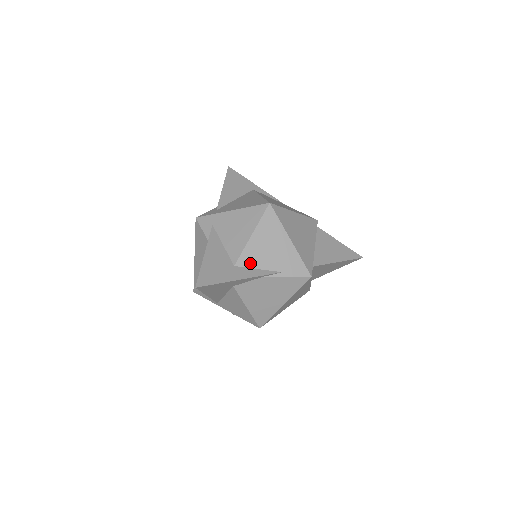
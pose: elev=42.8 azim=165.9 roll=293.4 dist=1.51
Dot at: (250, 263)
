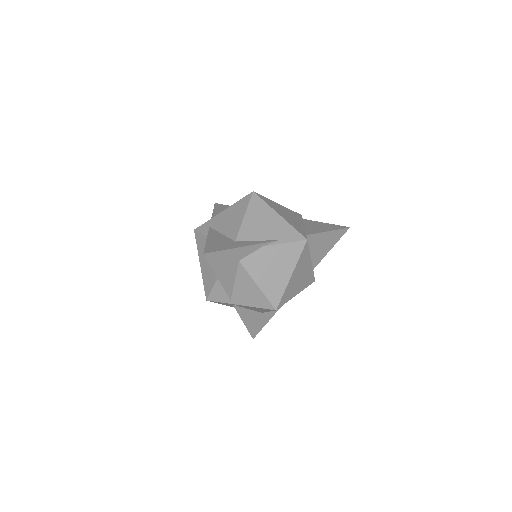
Dot at: (249, 237)
